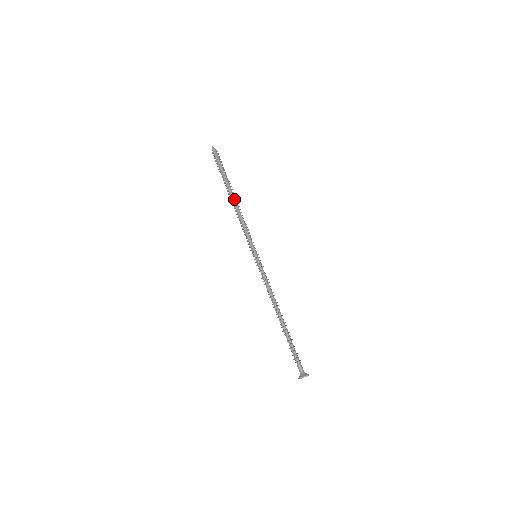
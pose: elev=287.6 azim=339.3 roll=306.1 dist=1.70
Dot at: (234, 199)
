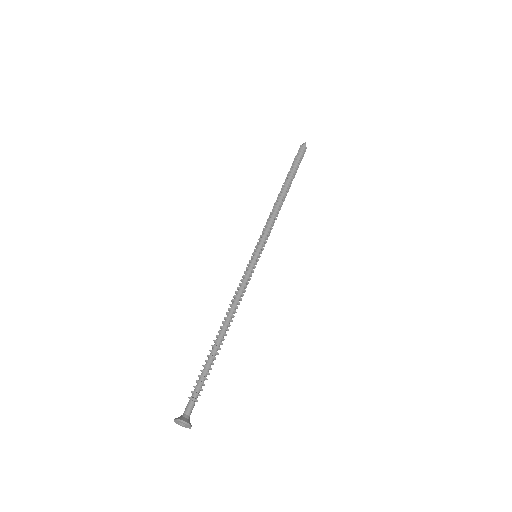
Dot at: (282, 193)
